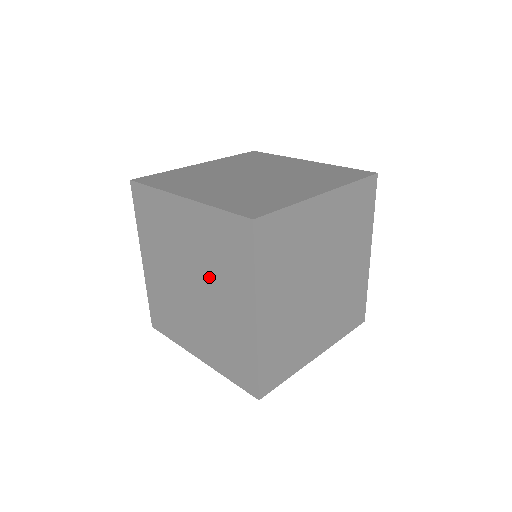
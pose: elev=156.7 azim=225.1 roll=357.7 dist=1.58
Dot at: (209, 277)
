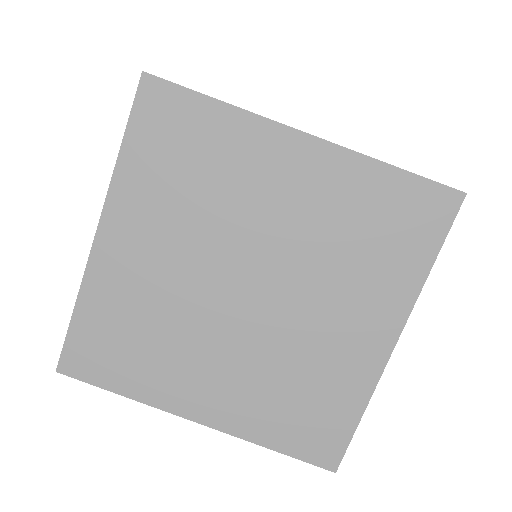
Dot at: occluded
